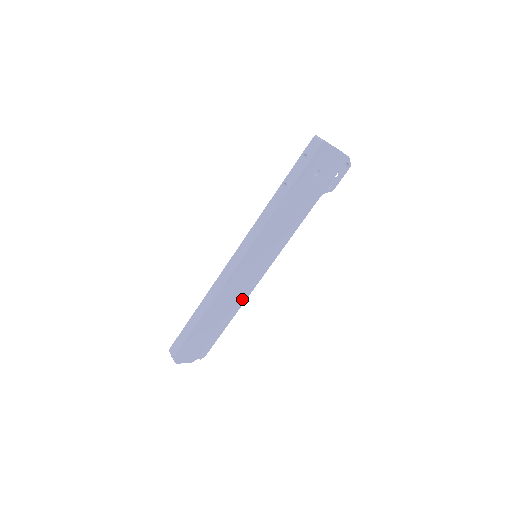
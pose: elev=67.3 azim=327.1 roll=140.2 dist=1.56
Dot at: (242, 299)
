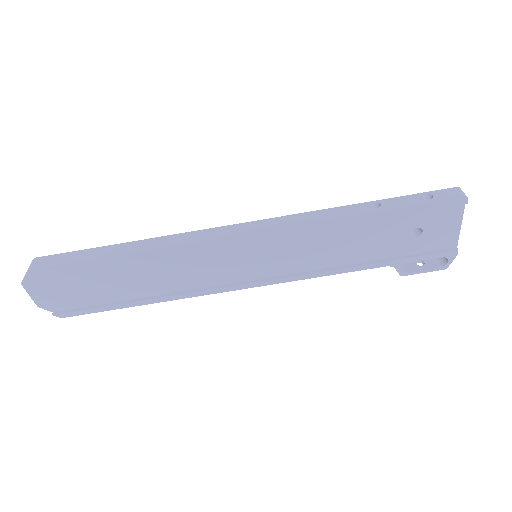
Dot at: (183, 292)
